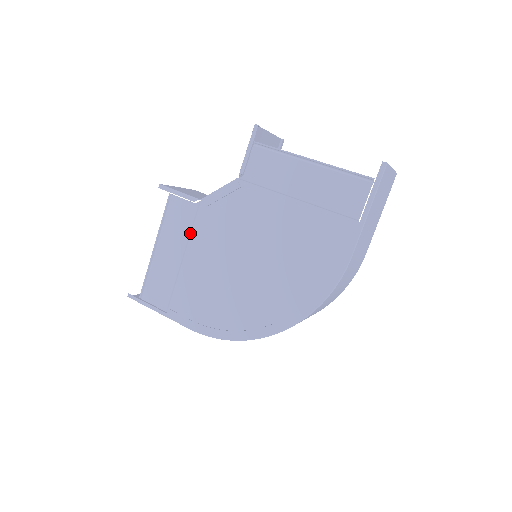
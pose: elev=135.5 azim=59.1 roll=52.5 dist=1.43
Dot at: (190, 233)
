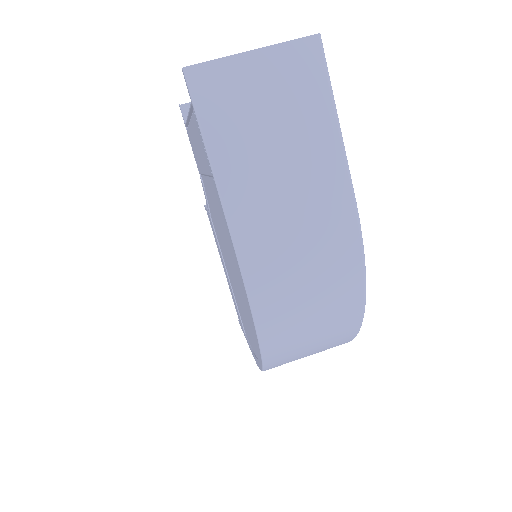
Dot at: (220, 249)
